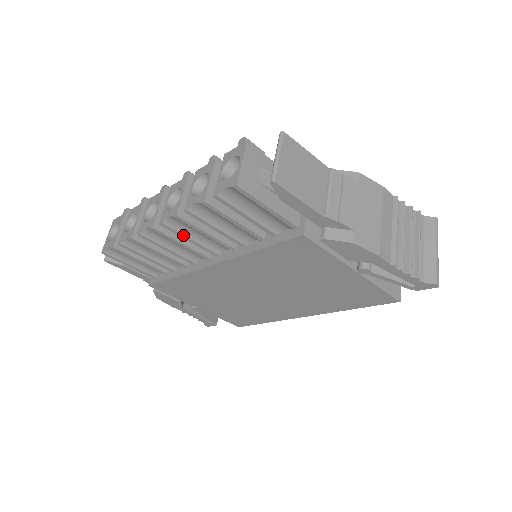
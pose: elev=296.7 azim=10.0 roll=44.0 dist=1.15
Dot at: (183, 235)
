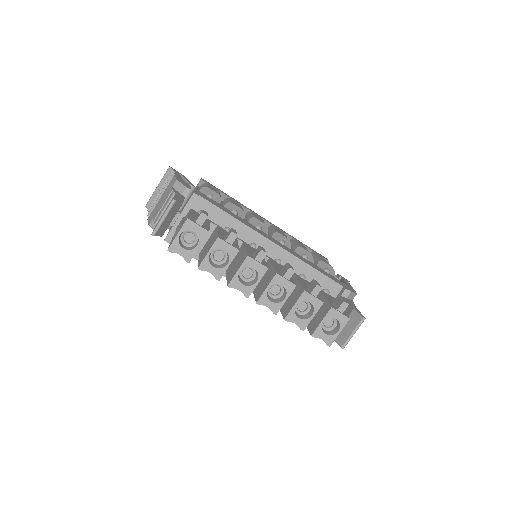
Dot at: occluded
